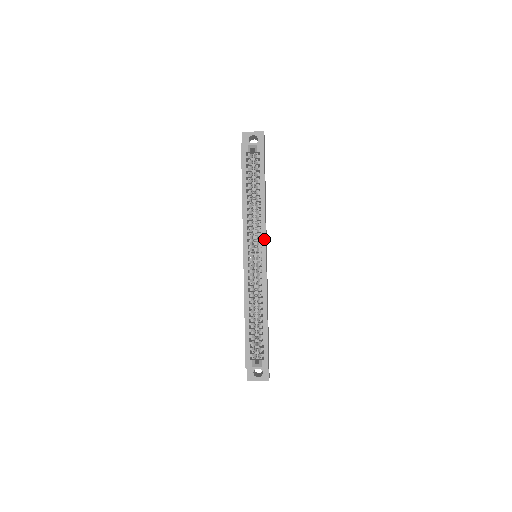
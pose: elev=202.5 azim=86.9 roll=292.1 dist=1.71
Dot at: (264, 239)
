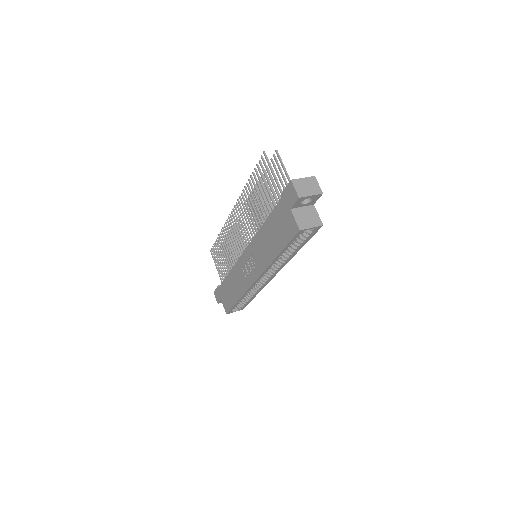
Dot at: occluded
